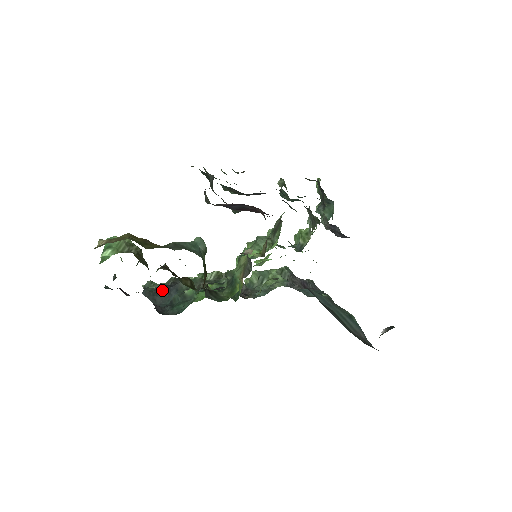
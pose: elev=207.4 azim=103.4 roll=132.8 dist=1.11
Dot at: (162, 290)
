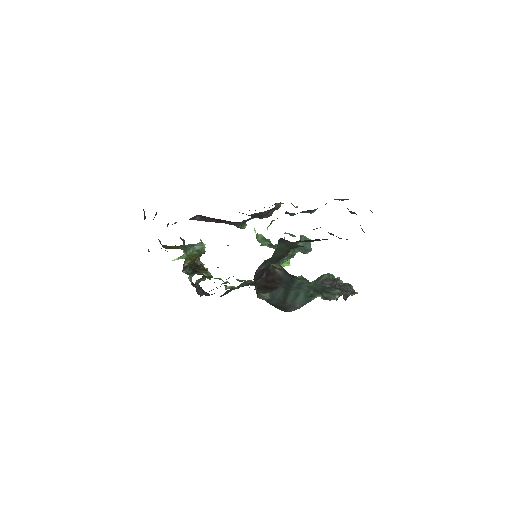
Dot at: (230, 289)
